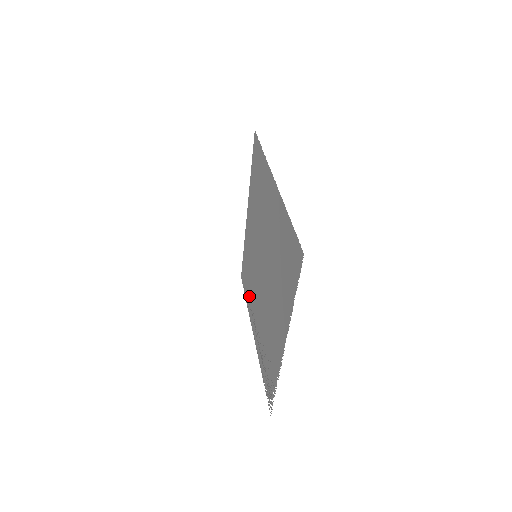
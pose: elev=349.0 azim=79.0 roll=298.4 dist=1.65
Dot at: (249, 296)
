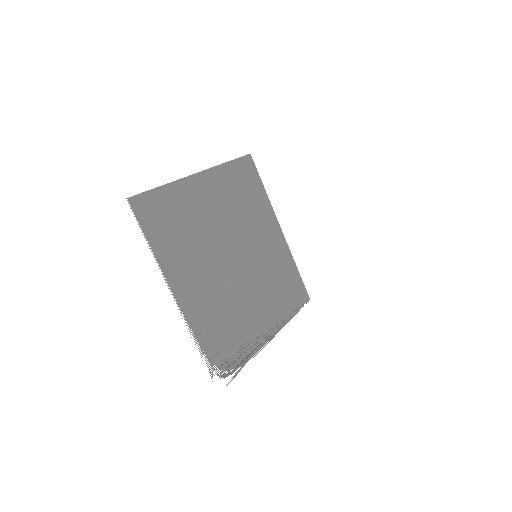
Dot at: (282, 305)
